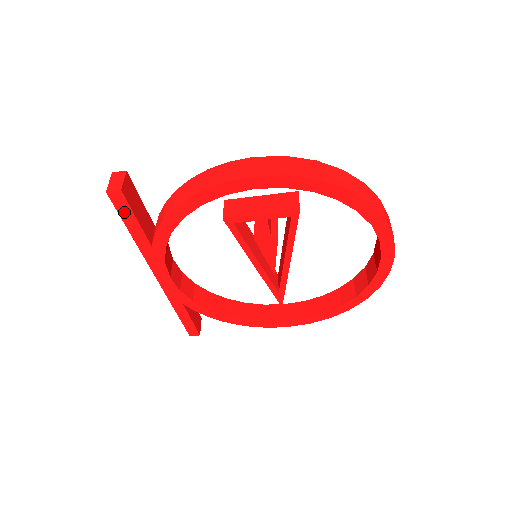
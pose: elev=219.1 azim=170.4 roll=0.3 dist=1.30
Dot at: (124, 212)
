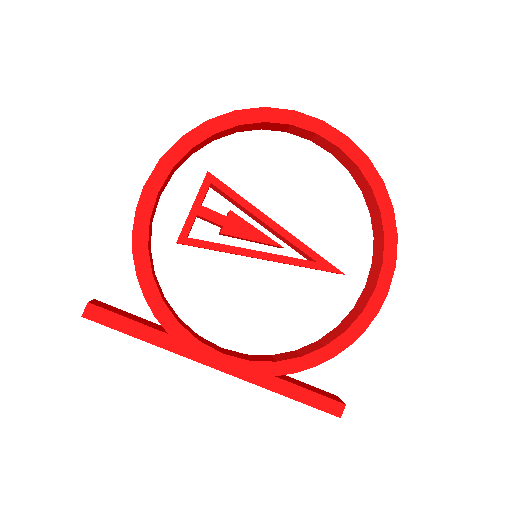
Dot at: (112, 322)
